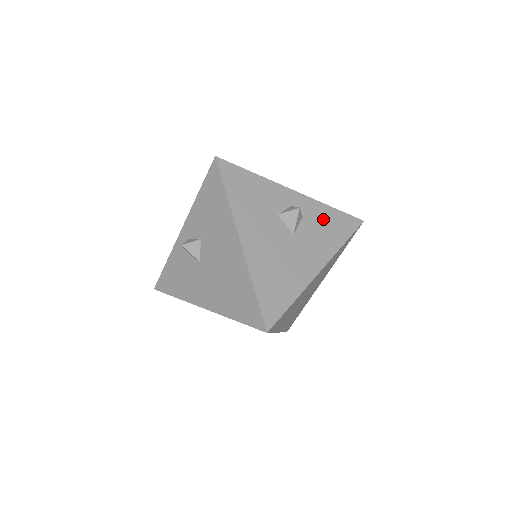
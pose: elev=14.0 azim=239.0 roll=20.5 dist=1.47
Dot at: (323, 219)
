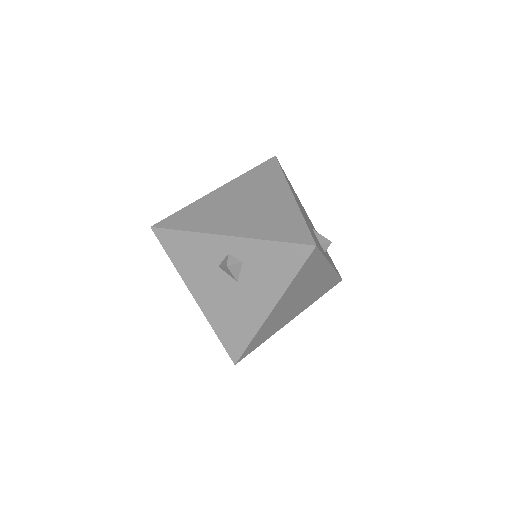
Dot at: (265, 258)
